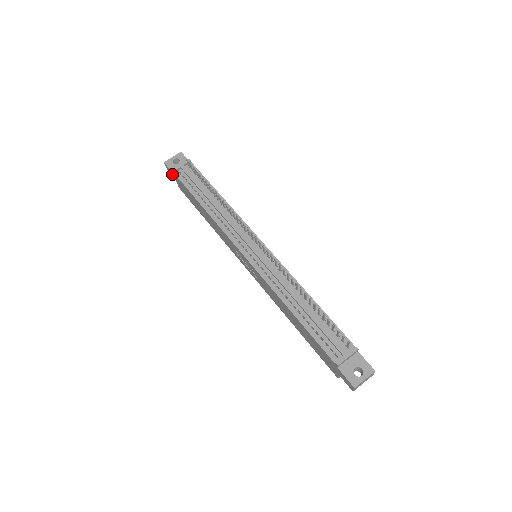
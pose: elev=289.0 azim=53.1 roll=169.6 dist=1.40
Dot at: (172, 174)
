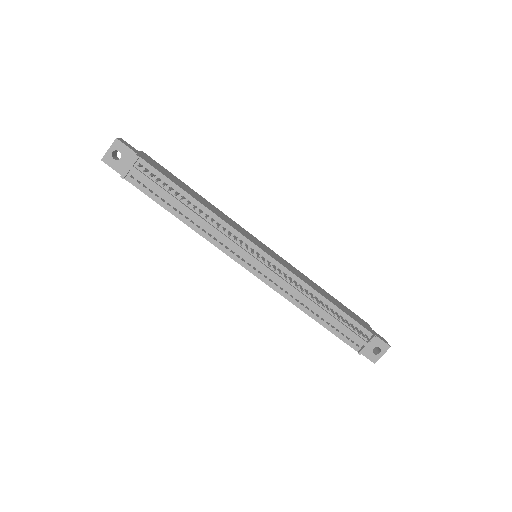
Dot at: occluded
